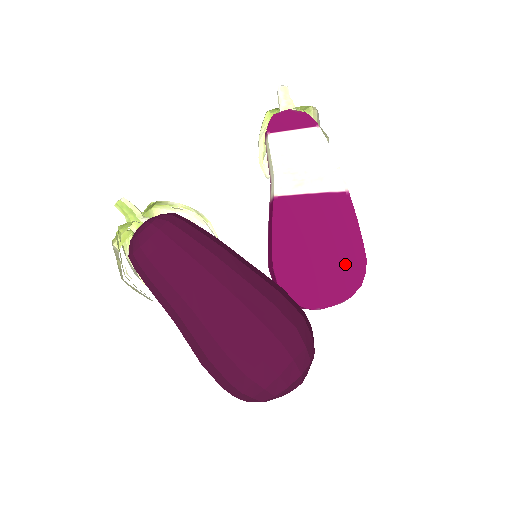
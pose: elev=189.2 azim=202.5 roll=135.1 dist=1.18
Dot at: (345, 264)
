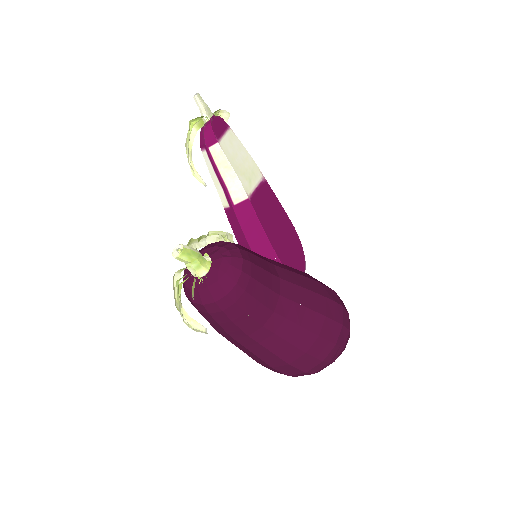
Dot at: (292, 236)
